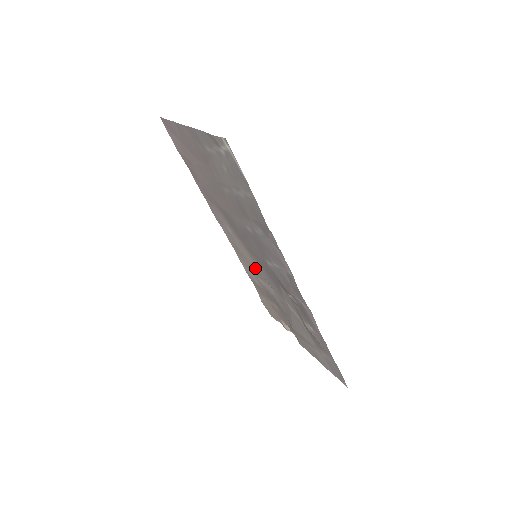
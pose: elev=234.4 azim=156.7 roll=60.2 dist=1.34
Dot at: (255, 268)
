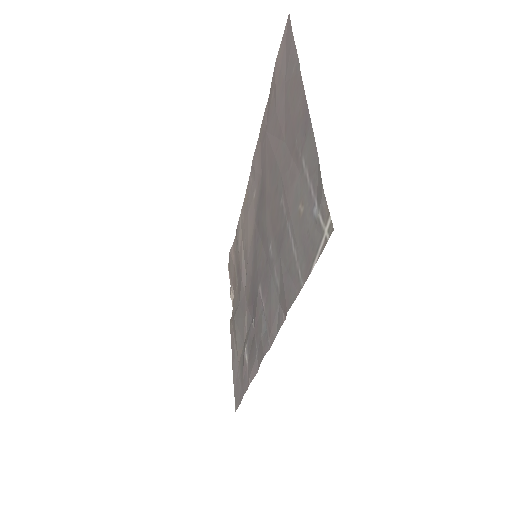
Dot at: (247, 247)
